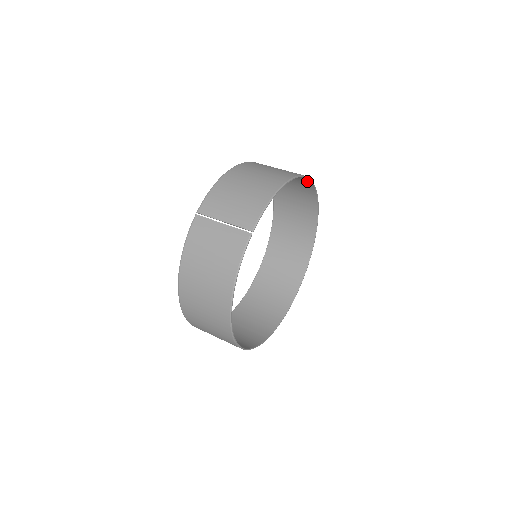
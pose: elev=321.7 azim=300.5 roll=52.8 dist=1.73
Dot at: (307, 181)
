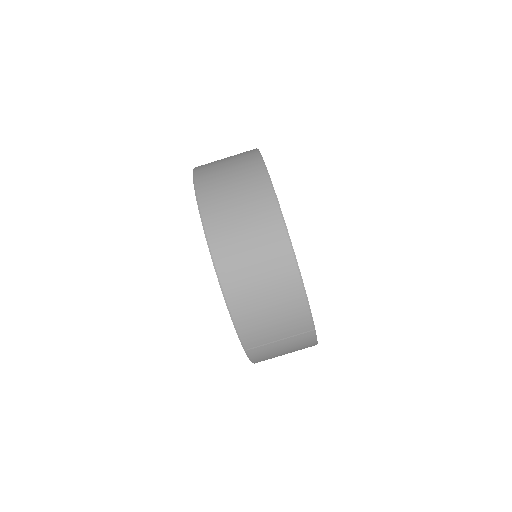
Dot at: (263, 183)
